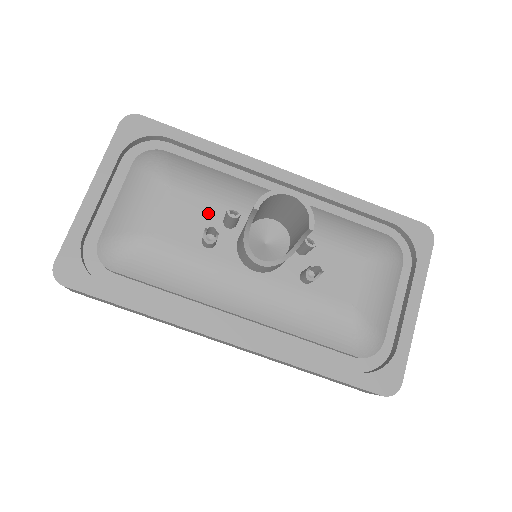
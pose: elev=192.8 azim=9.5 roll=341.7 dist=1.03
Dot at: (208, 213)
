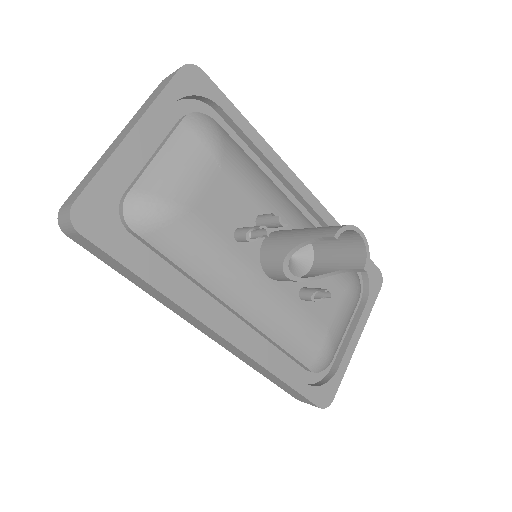
Dot at: (246, 206)
